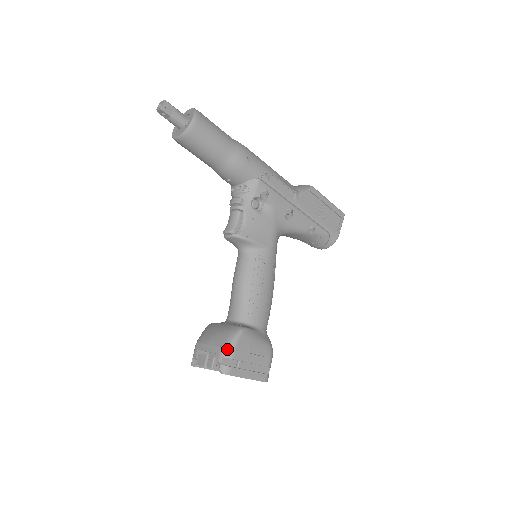
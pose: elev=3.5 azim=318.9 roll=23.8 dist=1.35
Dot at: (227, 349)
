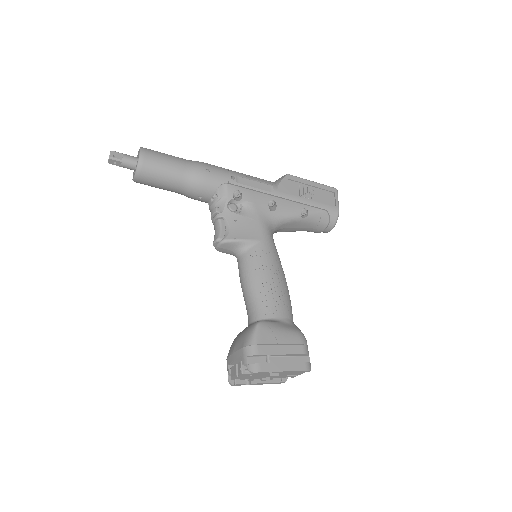
Dot at: (248, 347)
